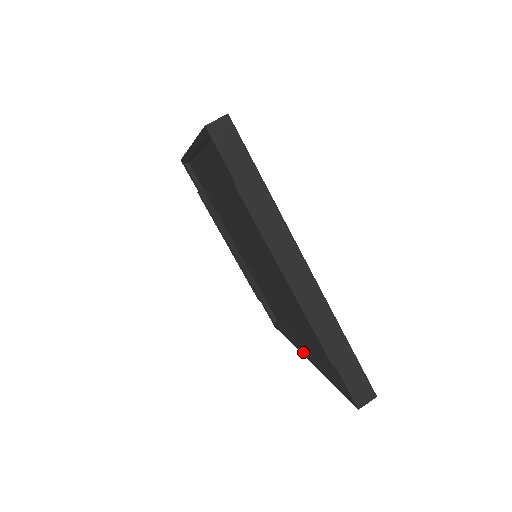
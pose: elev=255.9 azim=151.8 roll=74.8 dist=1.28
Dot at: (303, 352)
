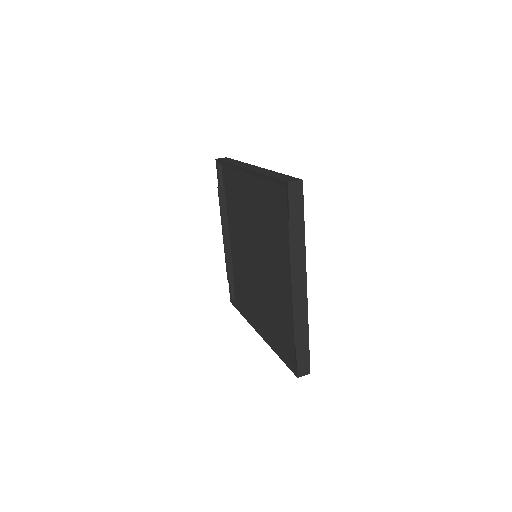
Dot at: (258, 330)
